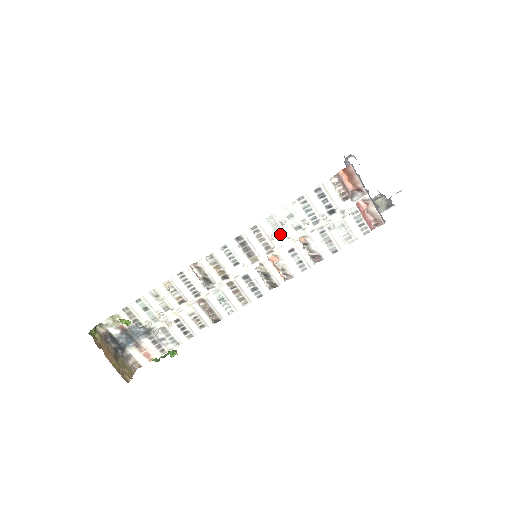
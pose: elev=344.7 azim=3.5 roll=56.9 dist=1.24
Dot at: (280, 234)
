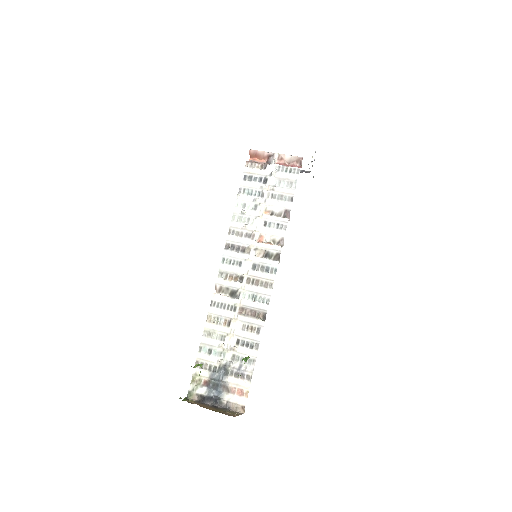
Dot at: (249, 221)
